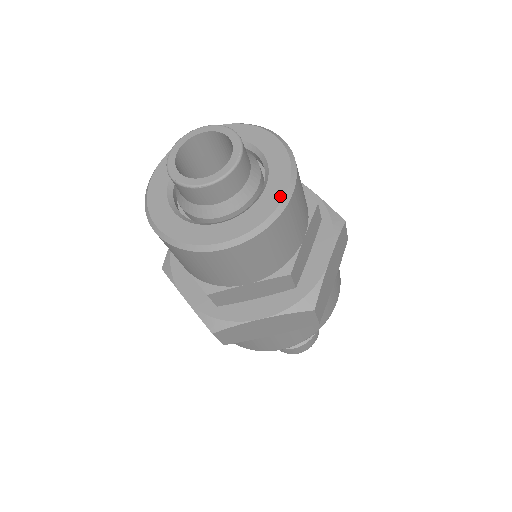
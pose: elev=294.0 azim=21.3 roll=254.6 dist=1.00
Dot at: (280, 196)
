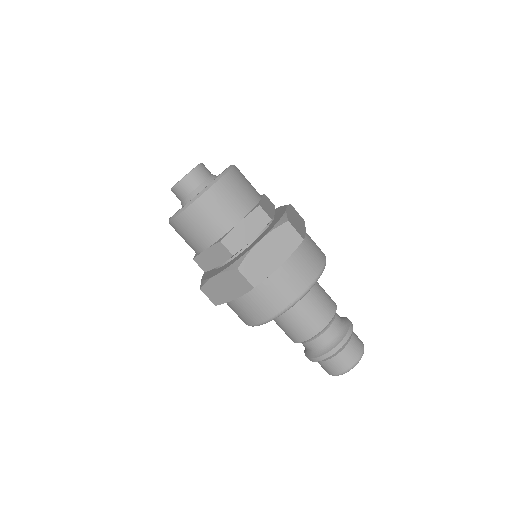
Dot at: (204, 189)
